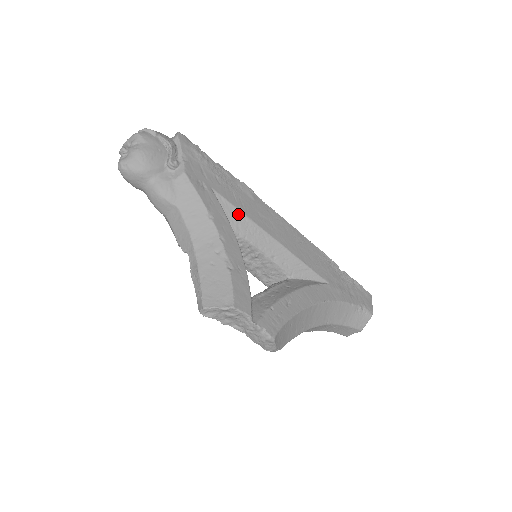
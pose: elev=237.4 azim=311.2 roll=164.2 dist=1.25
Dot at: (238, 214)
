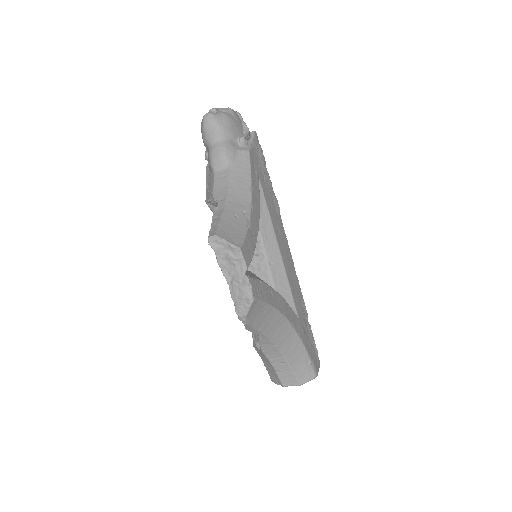
Dot at: (265, 210)
